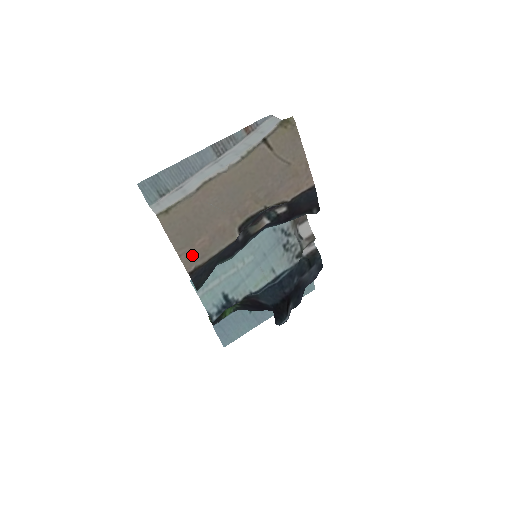
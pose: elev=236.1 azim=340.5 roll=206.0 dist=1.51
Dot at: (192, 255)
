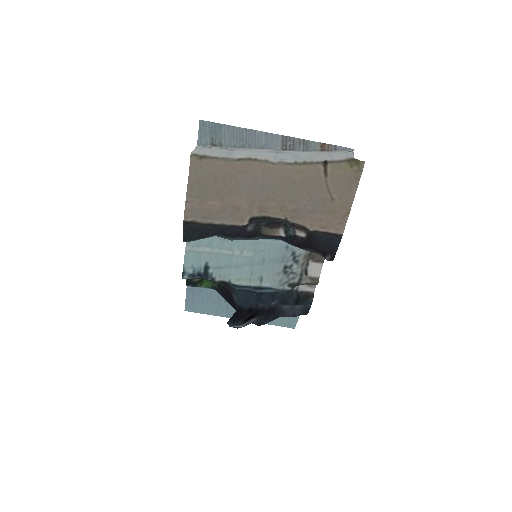
Dot at: (197, 209)
